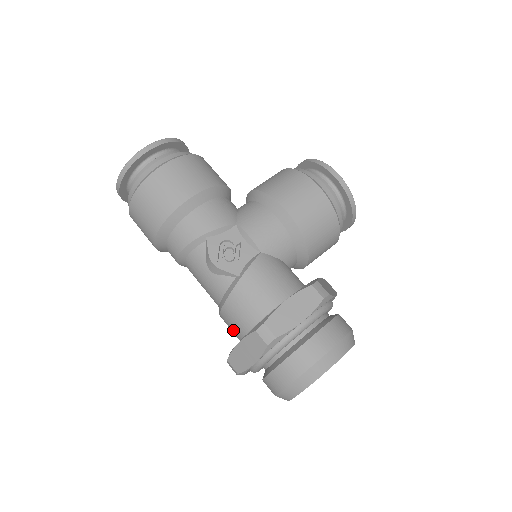
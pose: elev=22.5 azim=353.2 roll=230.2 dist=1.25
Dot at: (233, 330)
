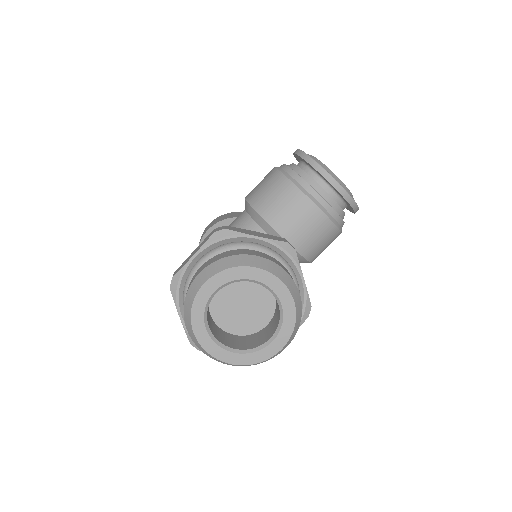
Dot at: occluded
